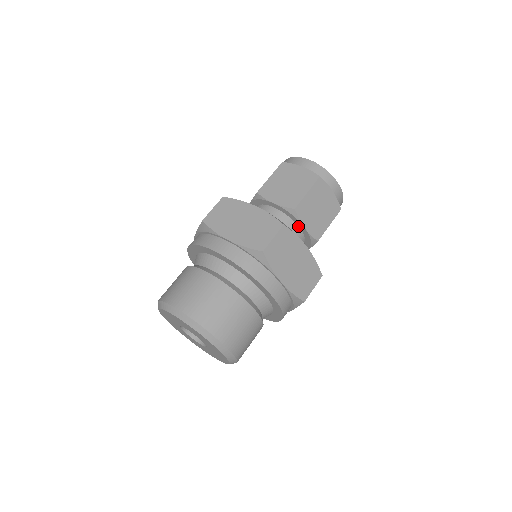
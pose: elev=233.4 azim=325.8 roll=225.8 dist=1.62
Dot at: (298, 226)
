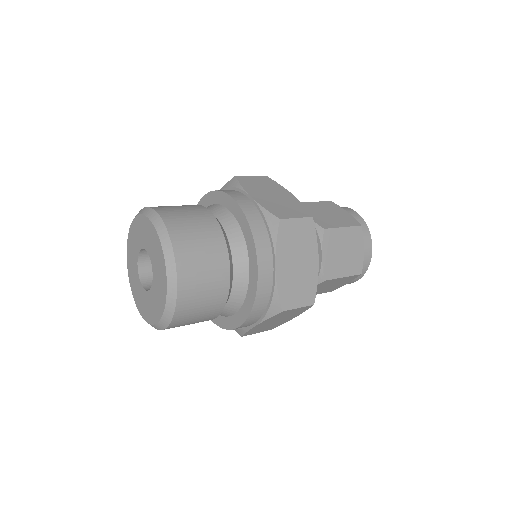
Dot at: occluded
